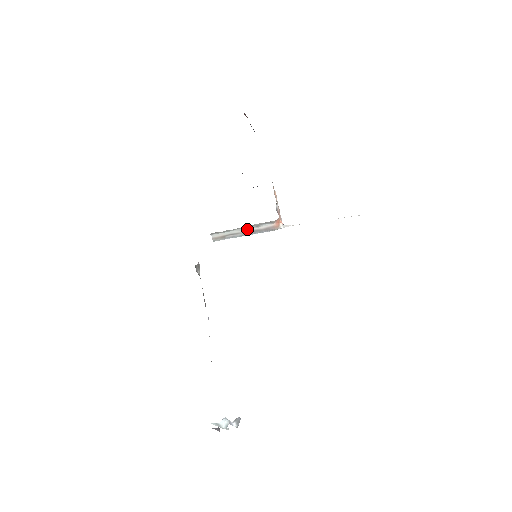
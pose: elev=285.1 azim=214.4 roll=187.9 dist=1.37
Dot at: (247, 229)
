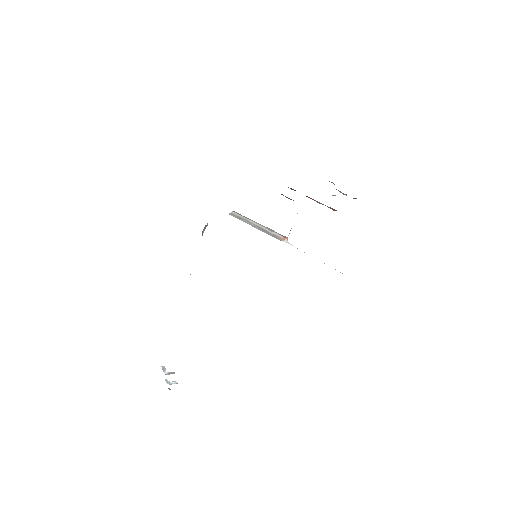
Dot at: (261, 226)
